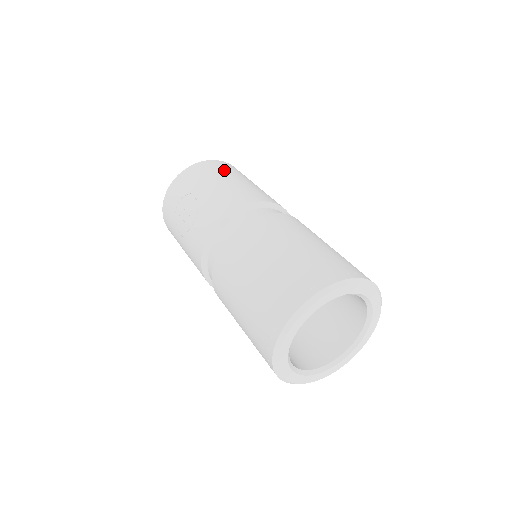
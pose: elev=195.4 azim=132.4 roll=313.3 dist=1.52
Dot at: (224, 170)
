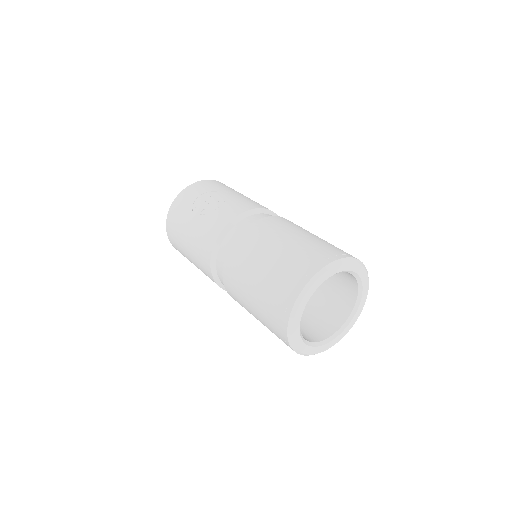
Dot at: occluded
